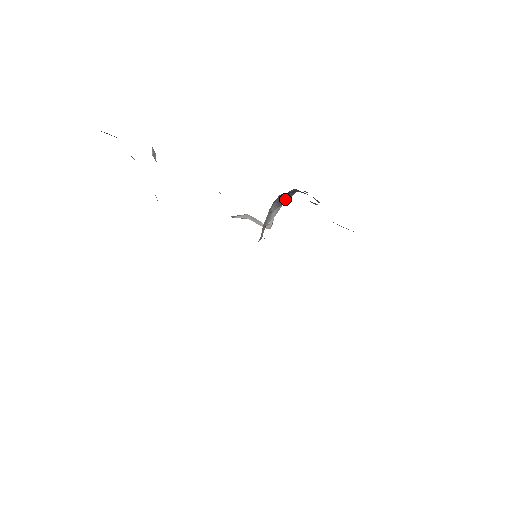
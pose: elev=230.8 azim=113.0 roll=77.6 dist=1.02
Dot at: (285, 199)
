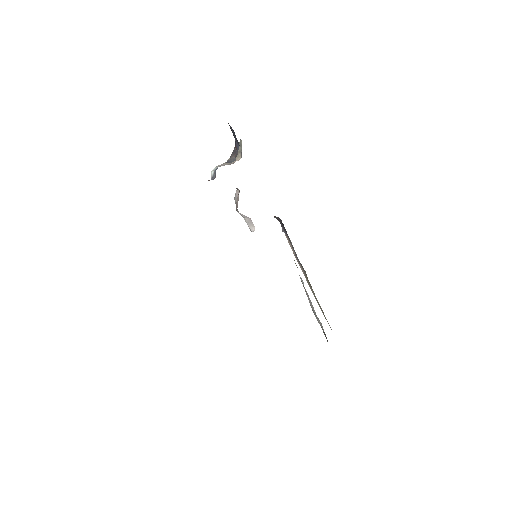
Dot at: occluded
